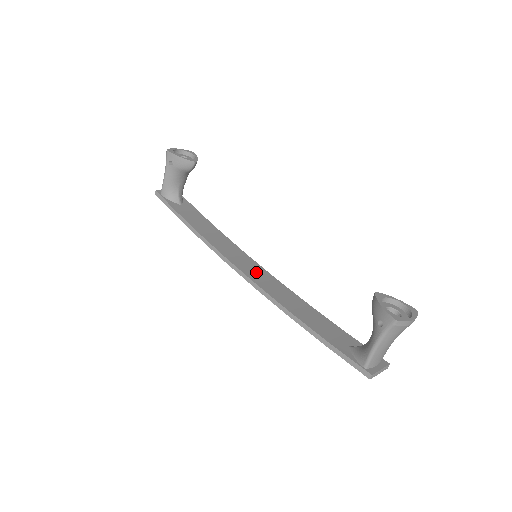
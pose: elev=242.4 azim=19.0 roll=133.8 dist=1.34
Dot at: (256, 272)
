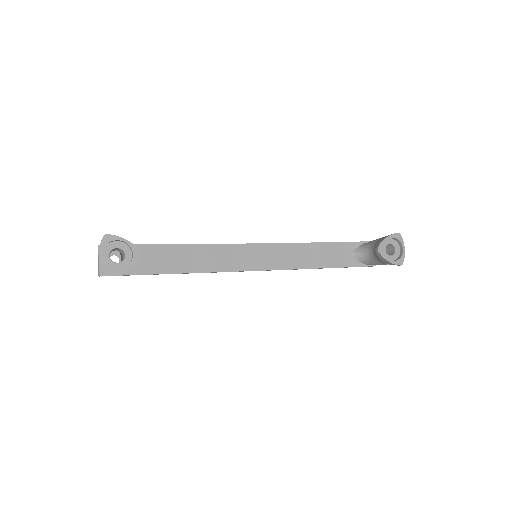
Dot at: (257, 257)
